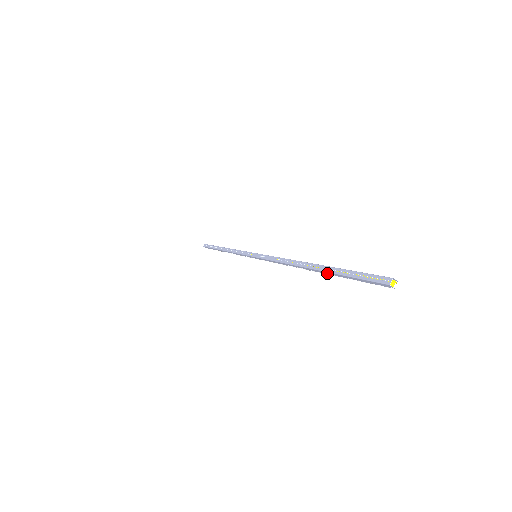
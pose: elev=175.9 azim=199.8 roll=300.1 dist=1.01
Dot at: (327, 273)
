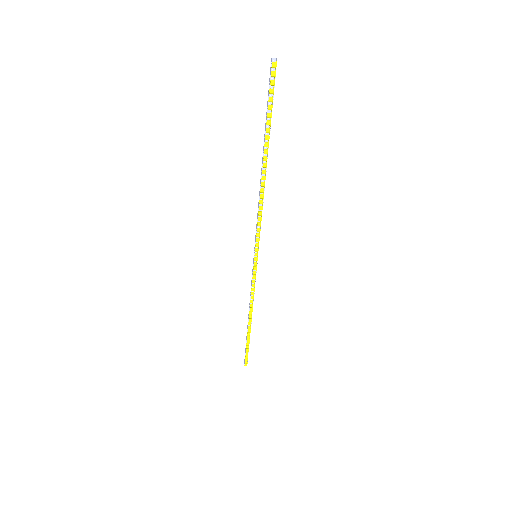
Dot at: (265, 138)
